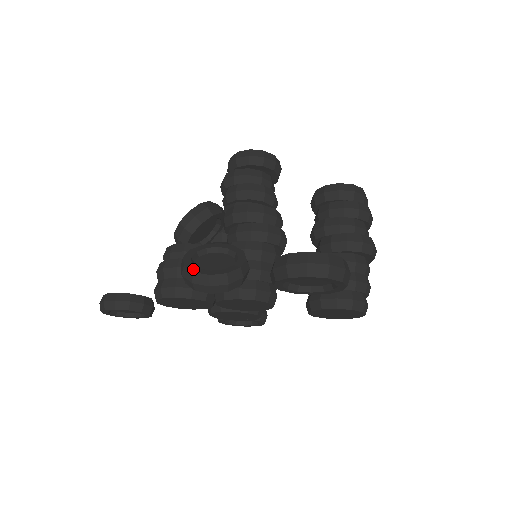
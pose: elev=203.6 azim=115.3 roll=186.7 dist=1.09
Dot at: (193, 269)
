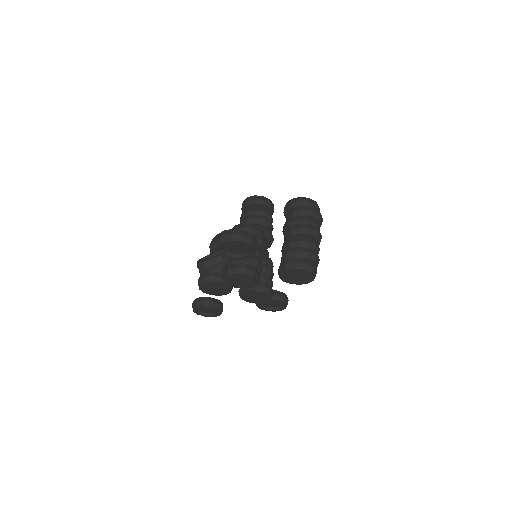
Dot at: (199, 262)
